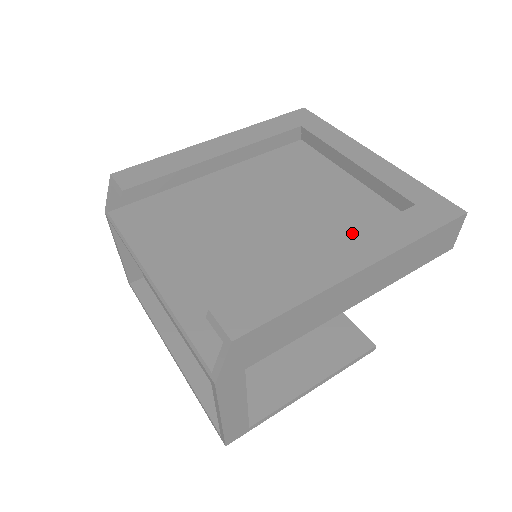
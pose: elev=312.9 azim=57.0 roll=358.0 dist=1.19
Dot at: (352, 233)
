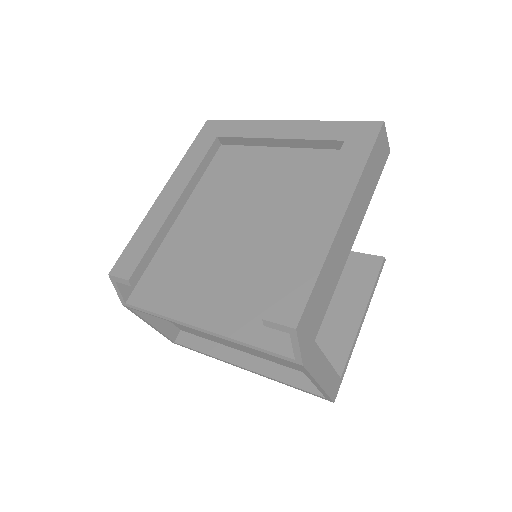
Dot at: (313, 191)
